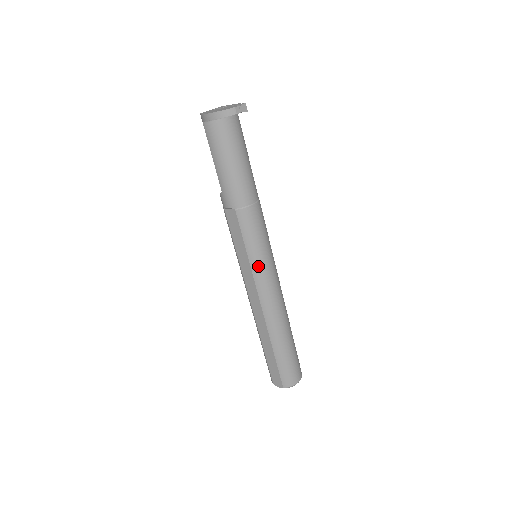
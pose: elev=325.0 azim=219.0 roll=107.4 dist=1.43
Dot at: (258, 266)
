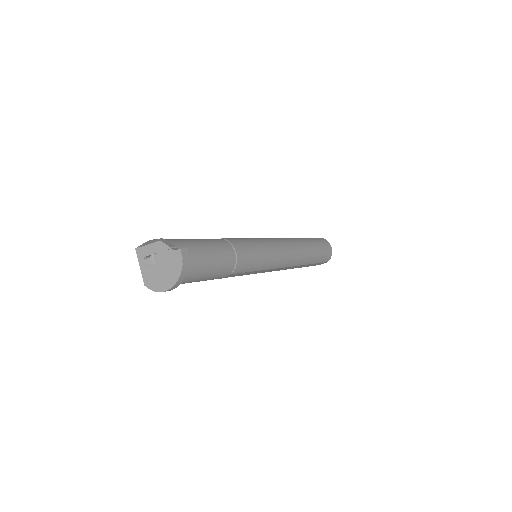
Dot at: (271, 264)
